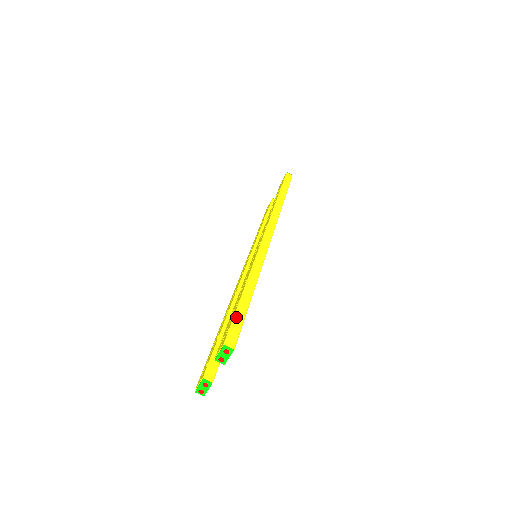
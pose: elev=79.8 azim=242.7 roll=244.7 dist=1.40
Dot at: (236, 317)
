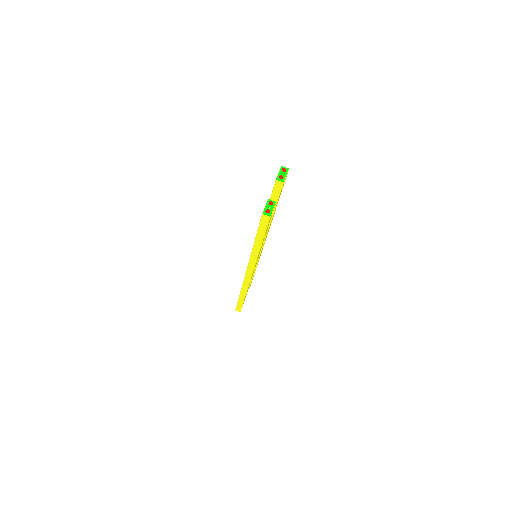
Dot at: occluded
